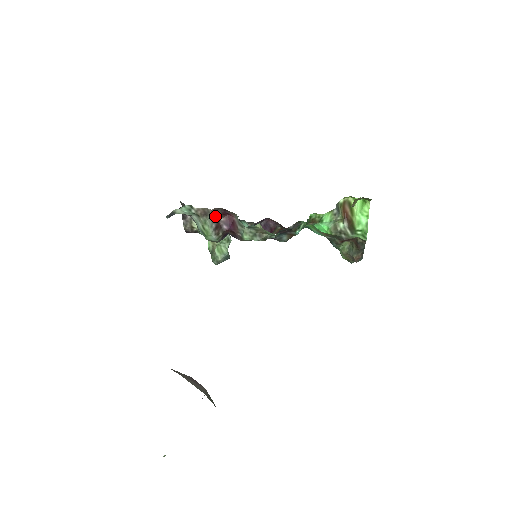
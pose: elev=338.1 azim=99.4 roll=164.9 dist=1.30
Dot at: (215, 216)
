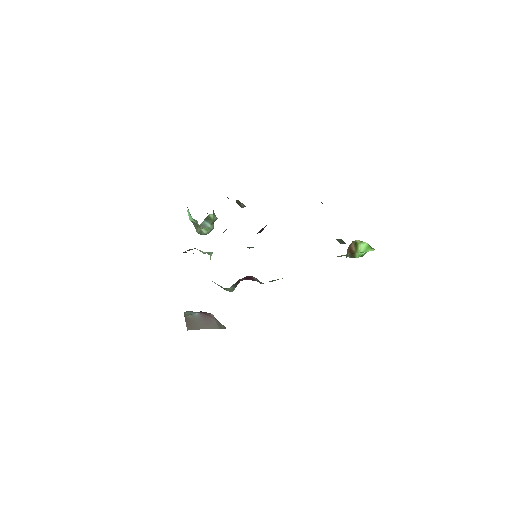
Dot at: (236, 283)
